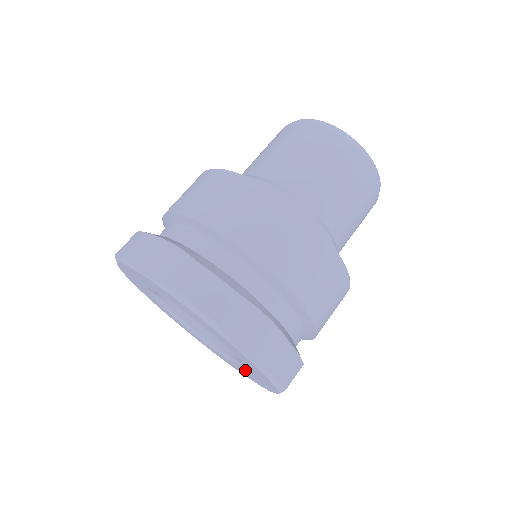
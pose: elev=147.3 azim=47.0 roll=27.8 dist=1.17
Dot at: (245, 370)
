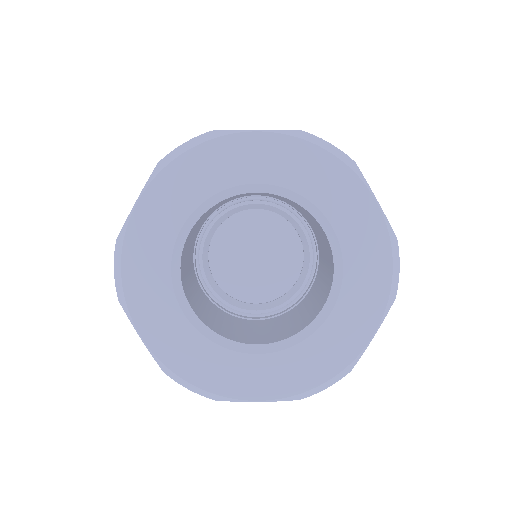
Dot at: (319, 330)
